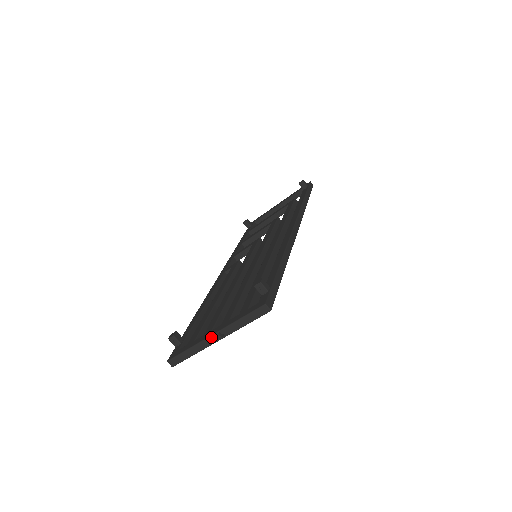
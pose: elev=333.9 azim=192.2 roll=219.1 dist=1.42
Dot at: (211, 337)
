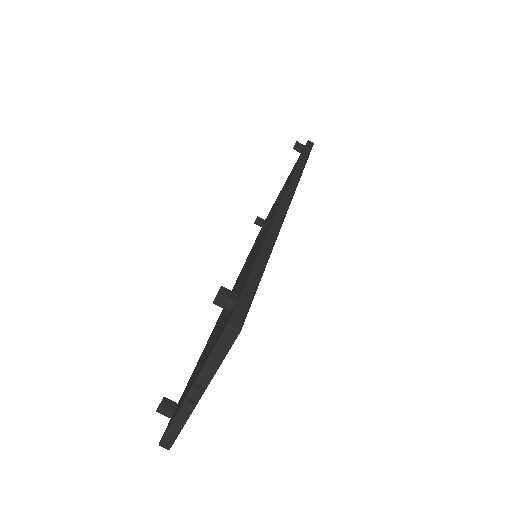
Dot at: (188, 396)
